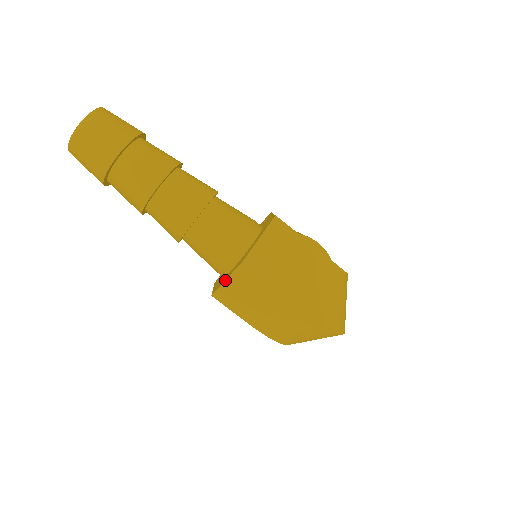
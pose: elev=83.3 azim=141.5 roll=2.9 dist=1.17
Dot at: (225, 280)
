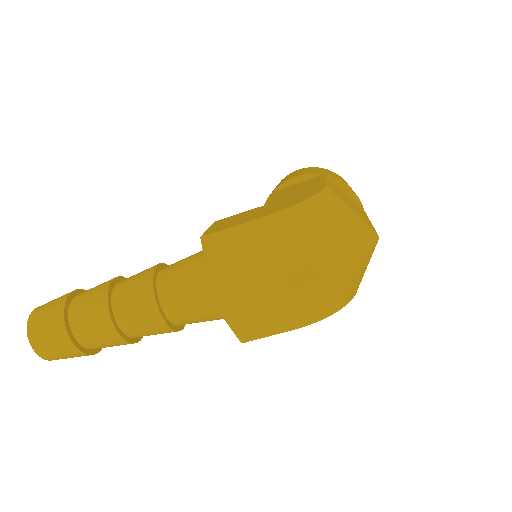
Dot at: occluded
